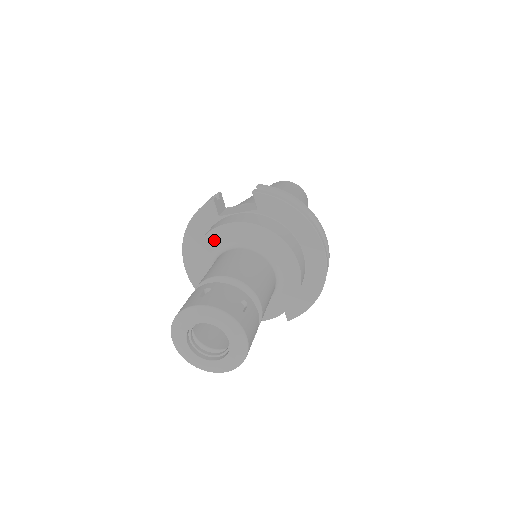
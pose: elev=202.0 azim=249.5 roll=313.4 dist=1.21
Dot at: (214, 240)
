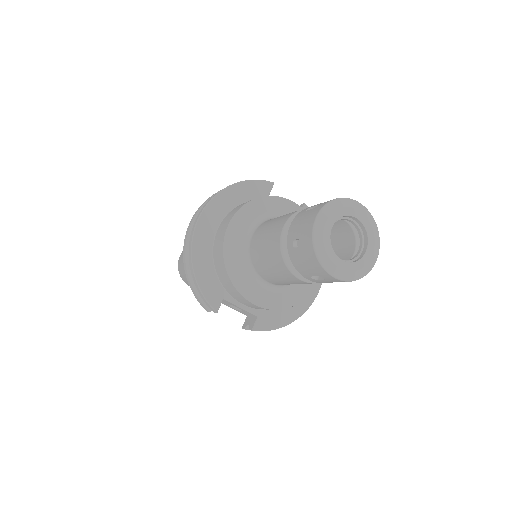
Dot at: (274, 205)
